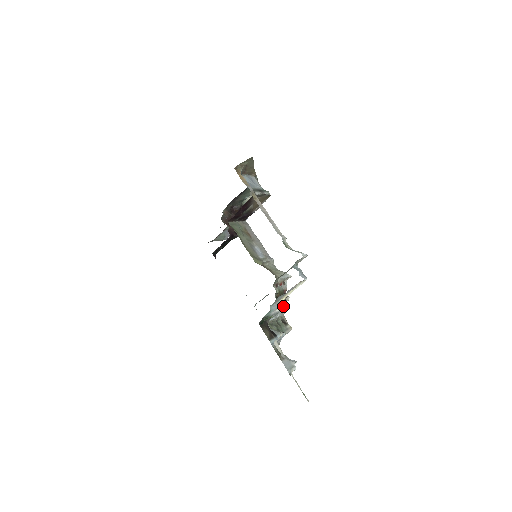
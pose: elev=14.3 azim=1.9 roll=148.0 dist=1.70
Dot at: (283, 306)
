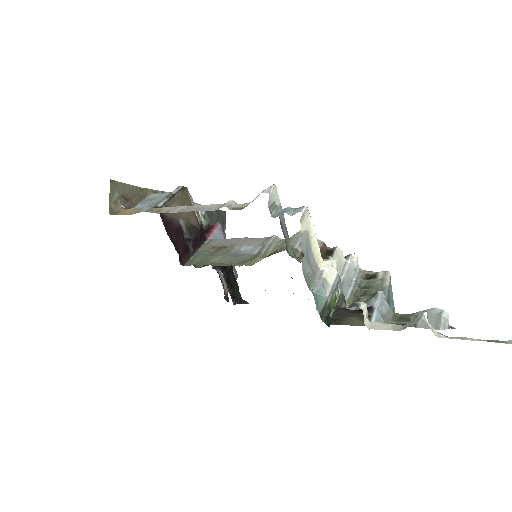
Dot at: (346, 264)
